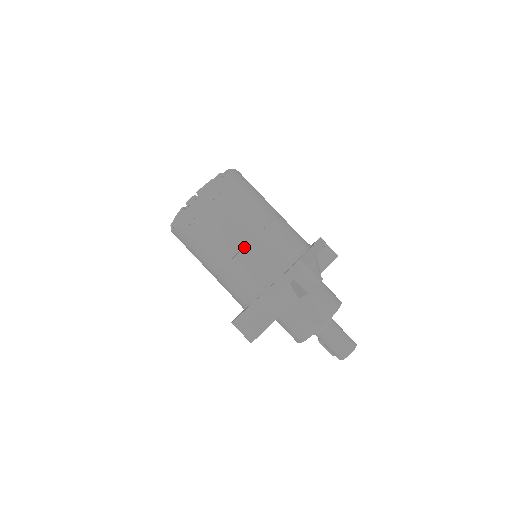
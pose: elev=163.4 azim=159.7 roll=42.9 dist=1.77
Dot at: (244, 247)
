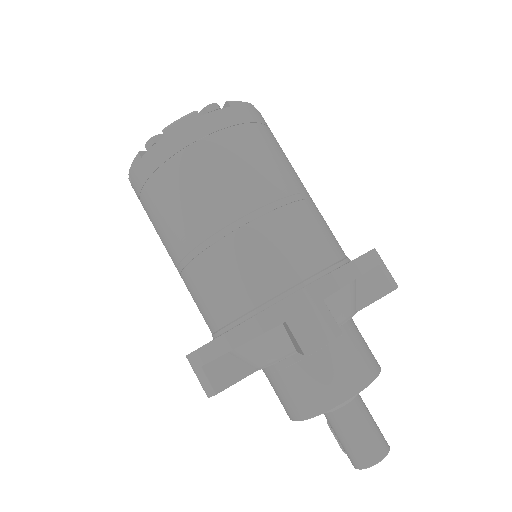
Dot at: (219, 240)
